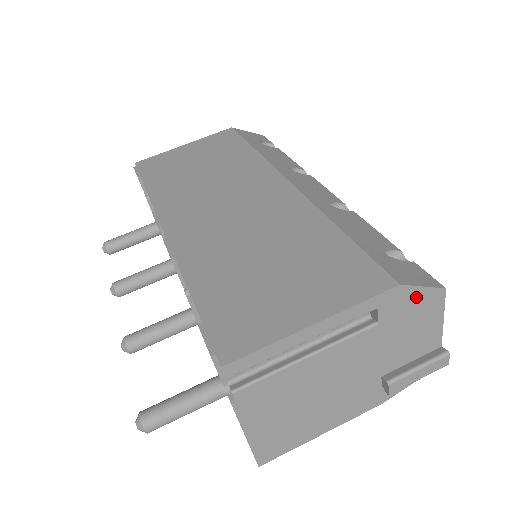
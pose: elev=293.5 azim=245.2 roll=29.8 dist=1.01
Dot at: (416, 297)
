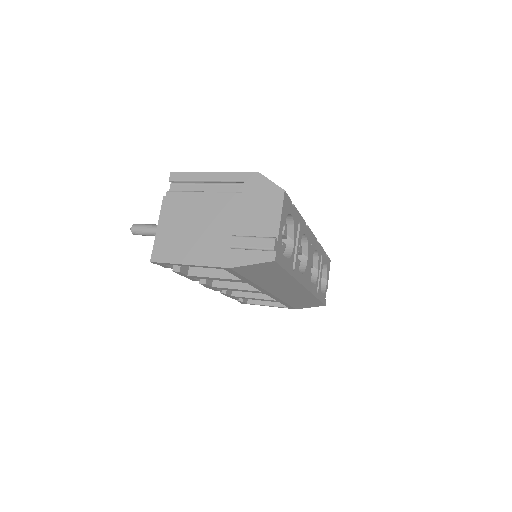
Dot at: (266, 186)
